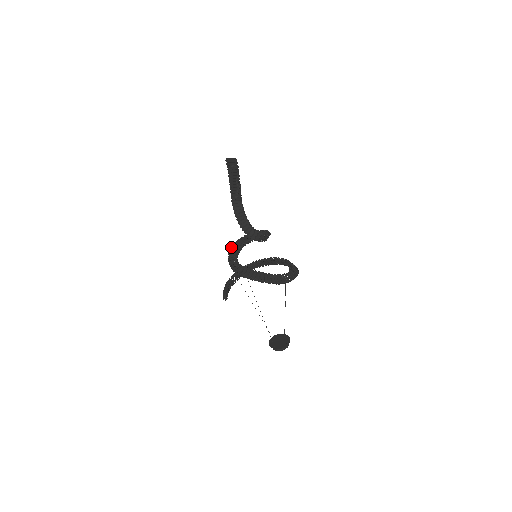
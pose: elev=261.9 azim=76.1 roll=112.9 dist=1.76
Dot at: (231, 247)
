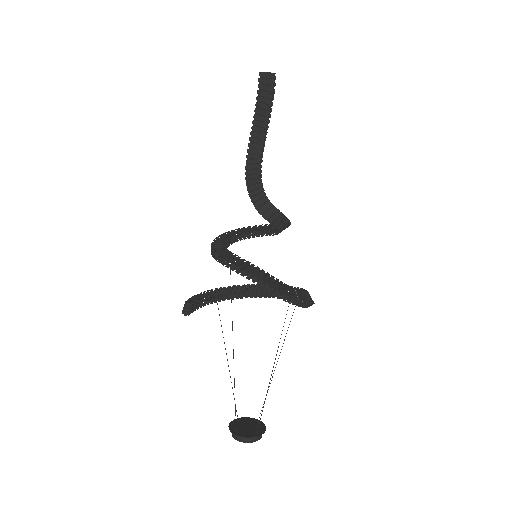
Dot at: (223, 233)
